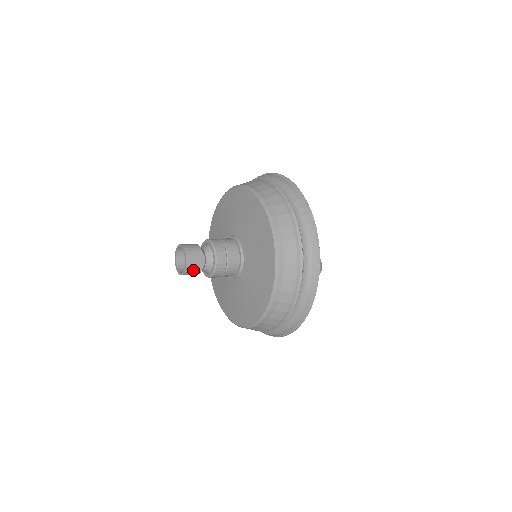
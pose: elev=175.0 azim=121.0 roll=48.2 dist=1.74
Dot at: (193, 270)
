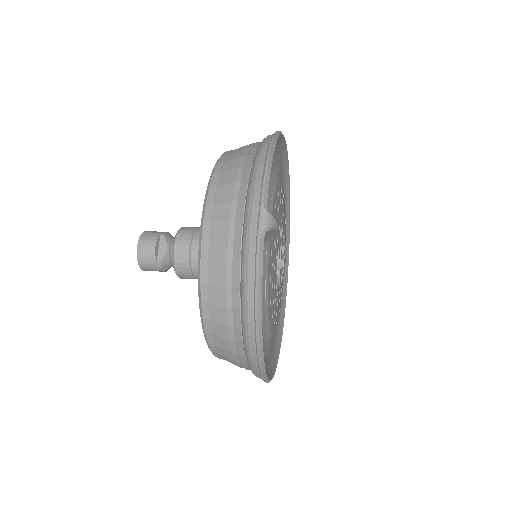
Dot at: (148, 259)
